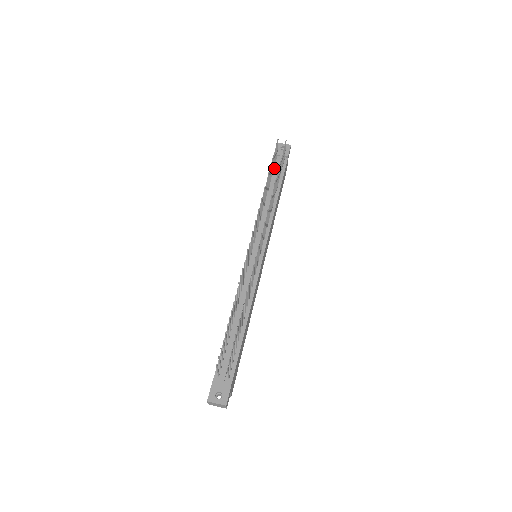
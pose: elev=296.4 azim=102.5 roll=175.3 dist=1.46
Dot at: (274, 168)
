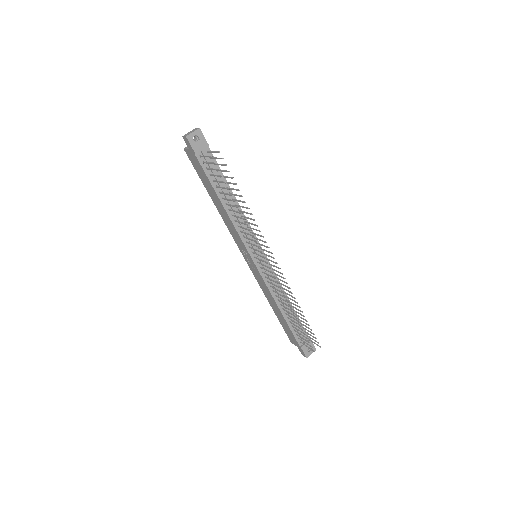
Dot at: (207, 169)
